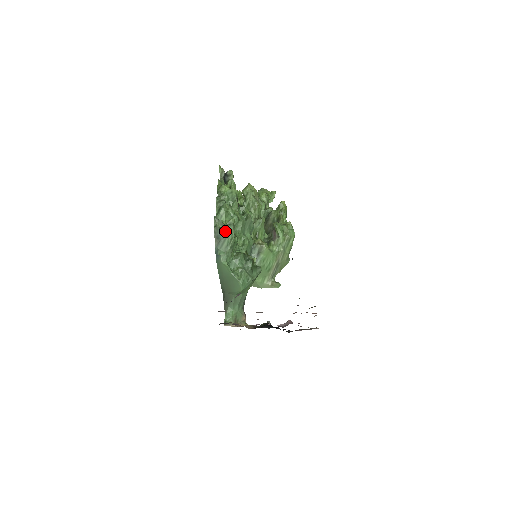
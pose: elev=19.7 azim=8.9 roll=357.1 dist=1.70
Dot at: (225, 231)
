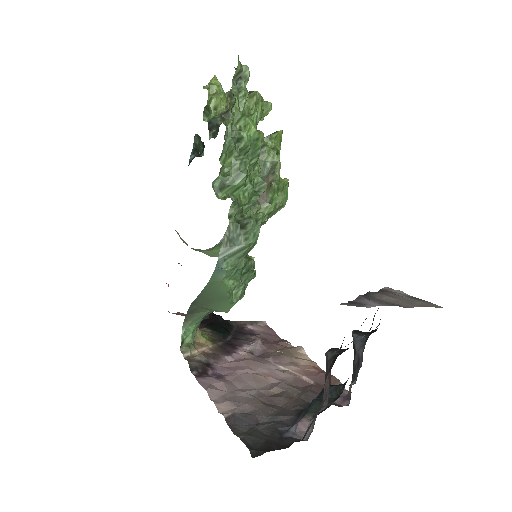
Dot at: (248, 235)
